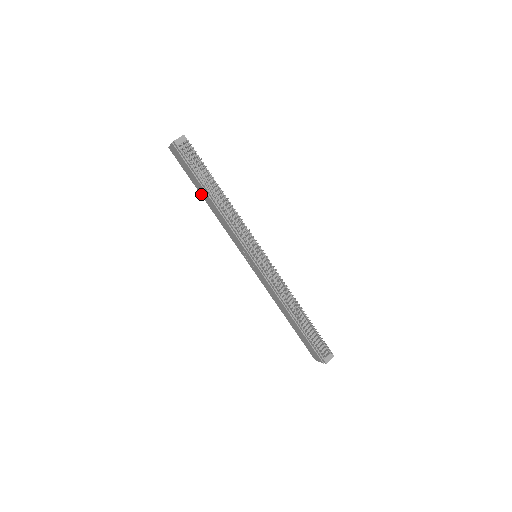
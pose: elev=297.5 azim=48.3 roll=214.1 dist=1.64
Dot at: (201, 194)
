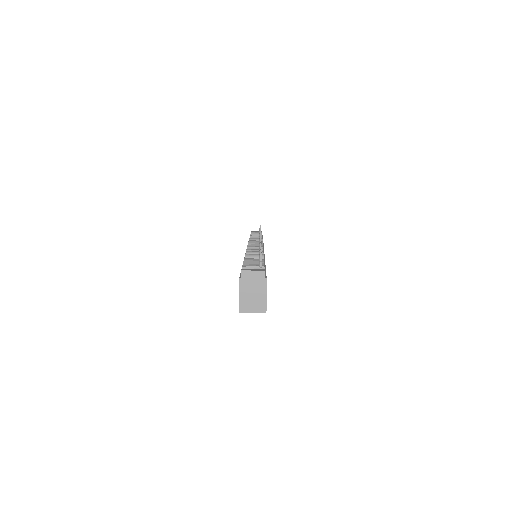
Dot at: occluded
